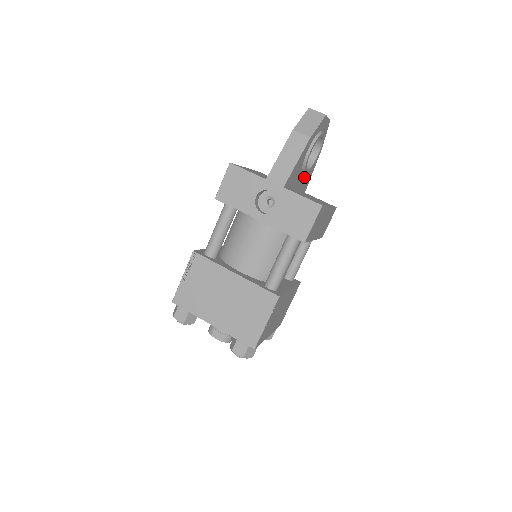
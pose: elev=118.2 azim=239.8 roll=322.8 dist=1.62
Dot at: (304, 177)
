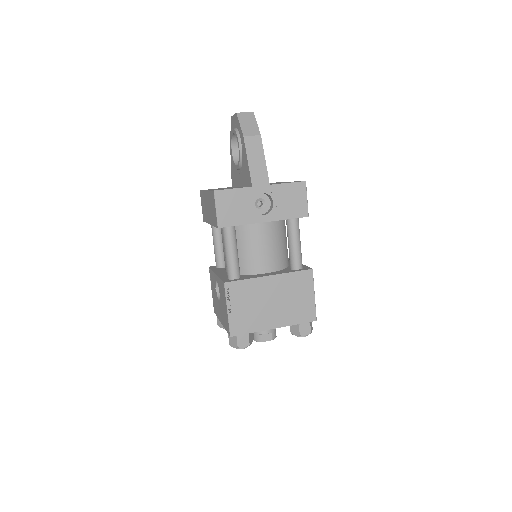
Dot at: occluded
